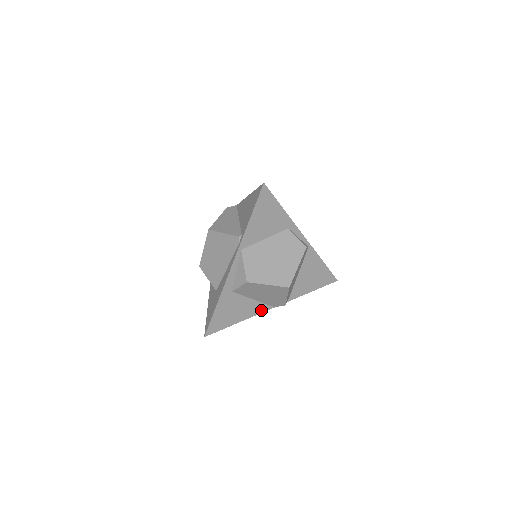
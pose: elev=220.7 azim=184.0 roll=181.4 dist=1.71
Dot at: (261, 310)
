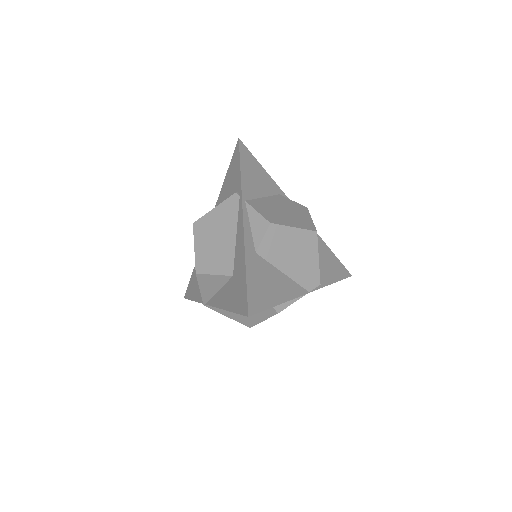
Dot at: (297, 292)
